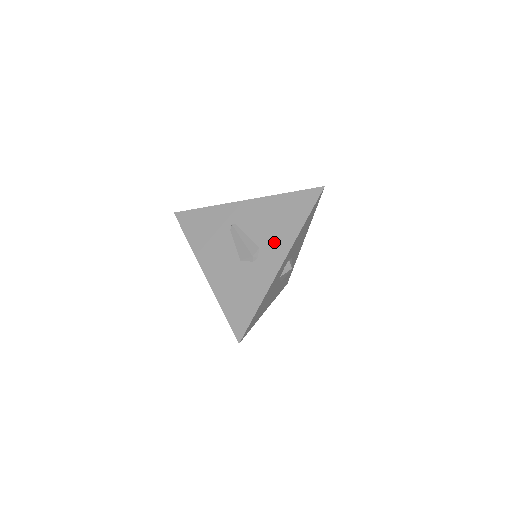
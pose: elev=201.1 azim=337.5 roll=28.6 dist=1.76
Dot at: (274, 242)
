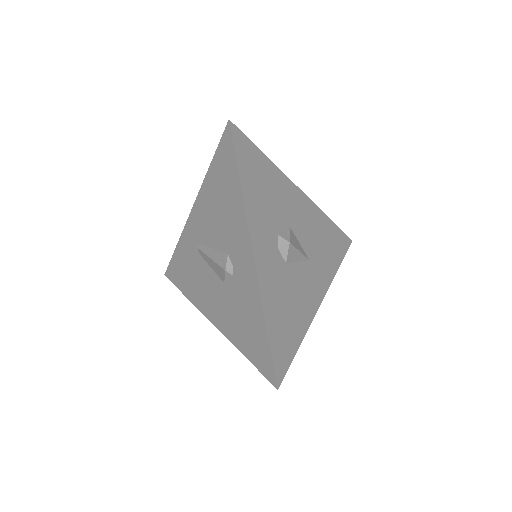
Dot at: (233, 235)
